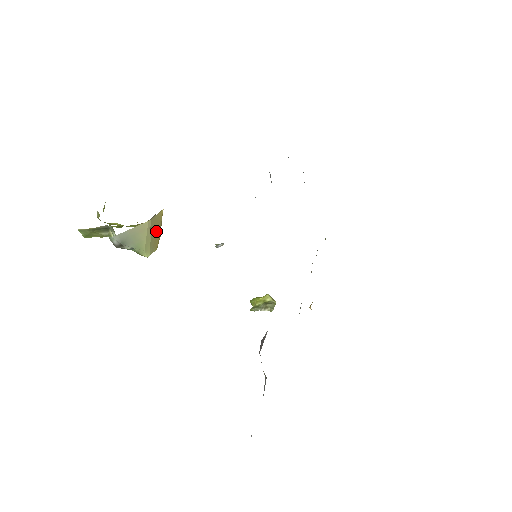
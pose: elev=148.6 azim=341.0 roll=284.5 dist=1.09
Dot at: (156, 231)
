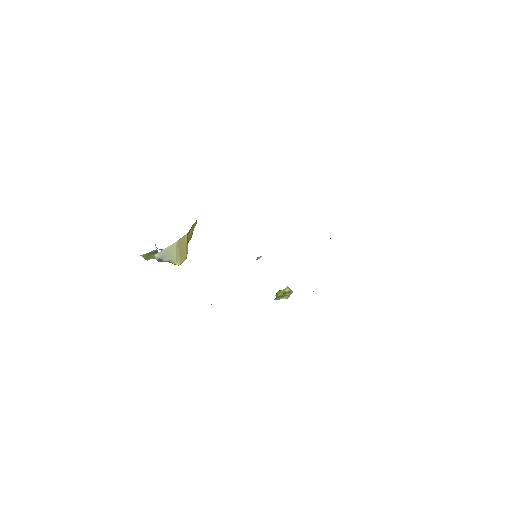
Dot at: (183, 248)
